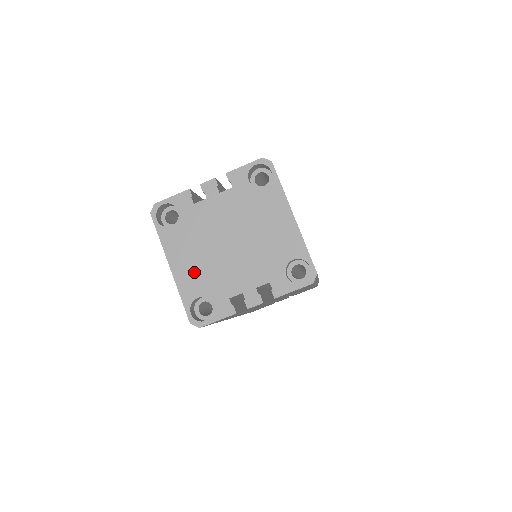
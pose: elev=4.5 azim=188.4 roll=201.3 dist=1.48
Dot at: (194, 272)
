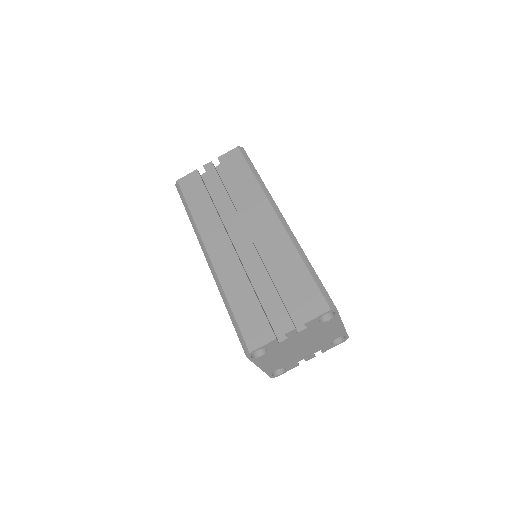
Dot at: (276, 364)
